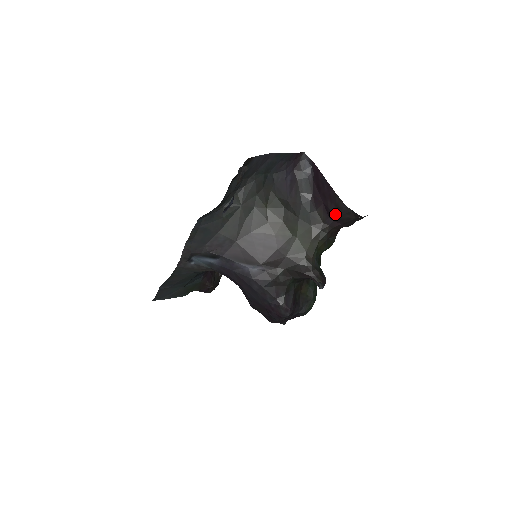
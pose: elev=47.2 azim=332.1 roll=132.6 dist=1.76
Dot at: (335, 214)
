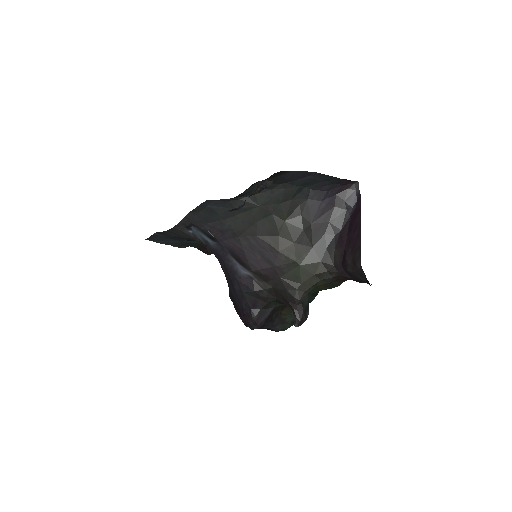
Dot at: (348, 266)
